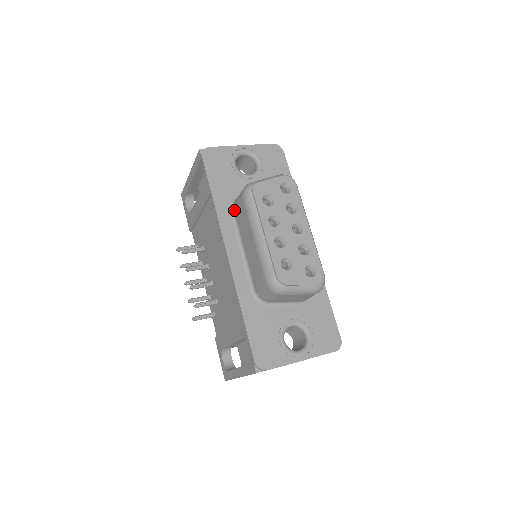
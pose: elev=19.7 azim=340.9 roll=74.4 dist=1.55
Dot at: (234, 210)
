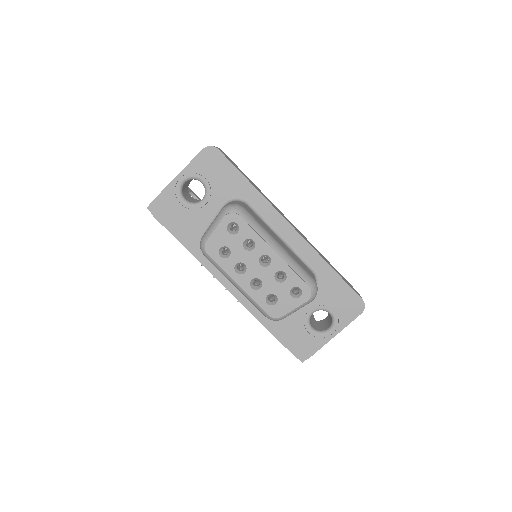
Dot at: occluded
